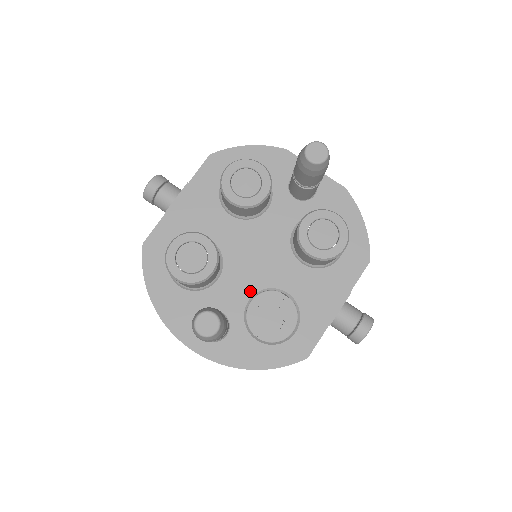
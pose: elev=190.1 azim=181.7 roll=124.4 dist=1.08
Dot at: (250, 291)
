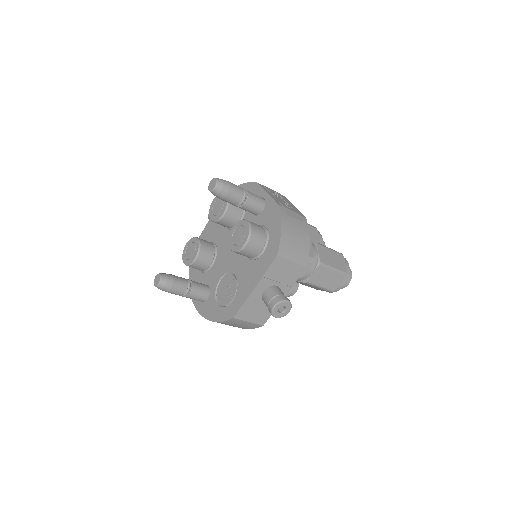
Dot at: (222, 274)
